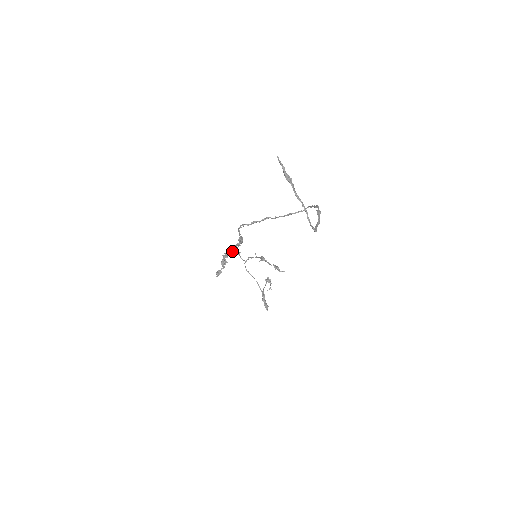
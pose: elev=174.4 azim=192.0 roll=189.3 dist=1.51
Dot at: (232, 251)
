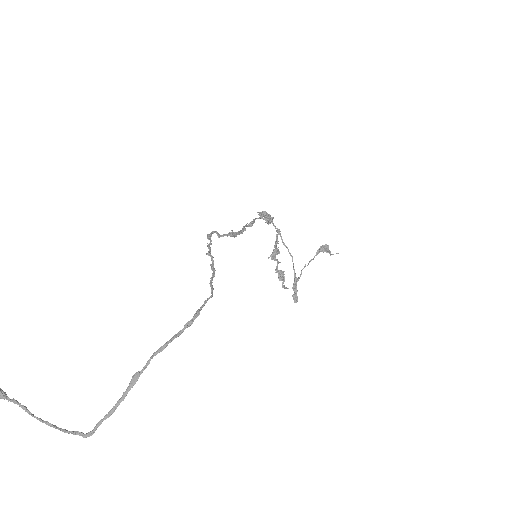
Dot at: occluded
